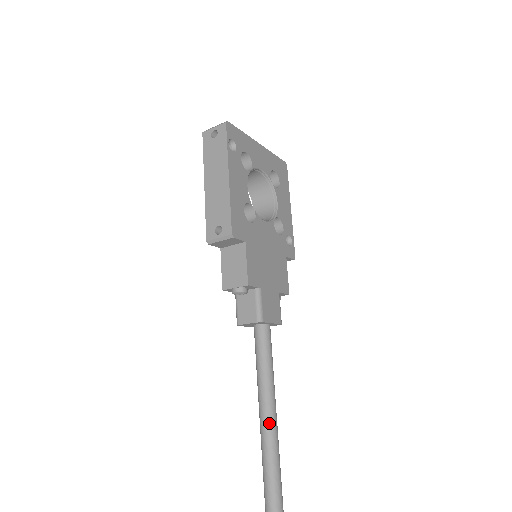
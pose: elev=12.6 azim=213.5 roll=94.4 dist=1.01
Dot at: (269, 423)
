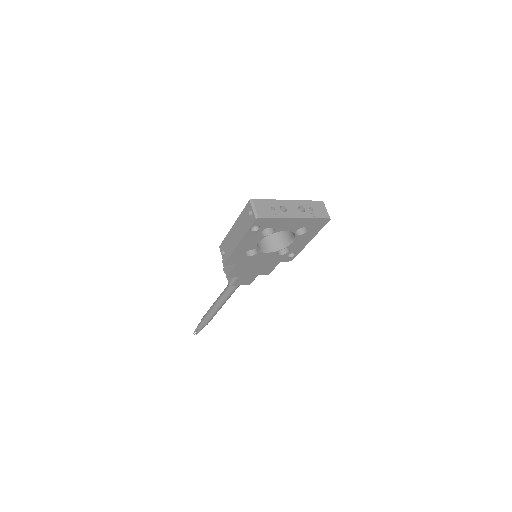
Dot at: (217, 305)
